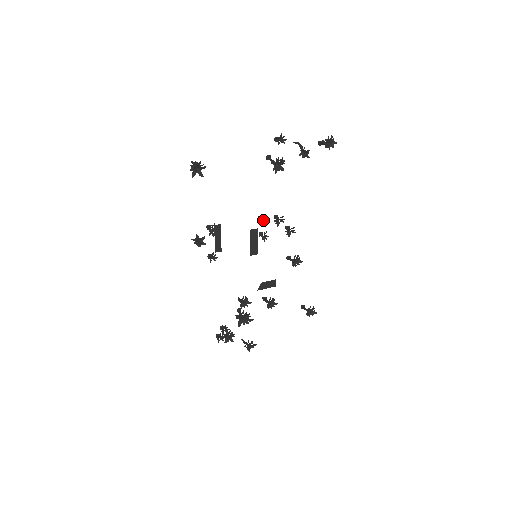
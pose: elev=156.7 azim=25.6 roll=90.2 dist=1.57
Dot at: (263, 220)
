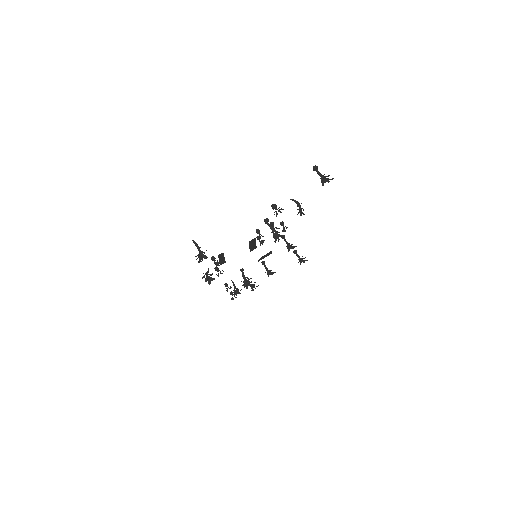
Dot at: (261, 235)
